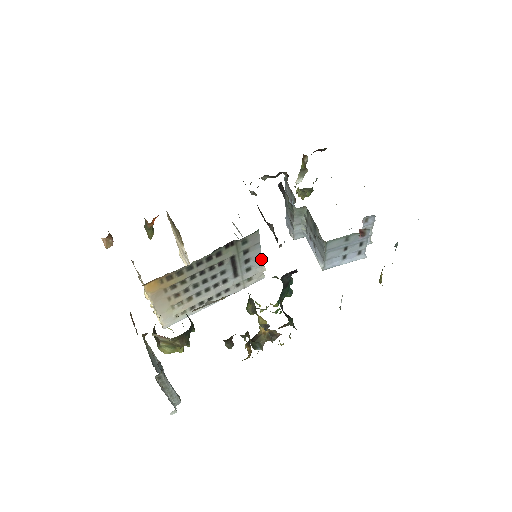
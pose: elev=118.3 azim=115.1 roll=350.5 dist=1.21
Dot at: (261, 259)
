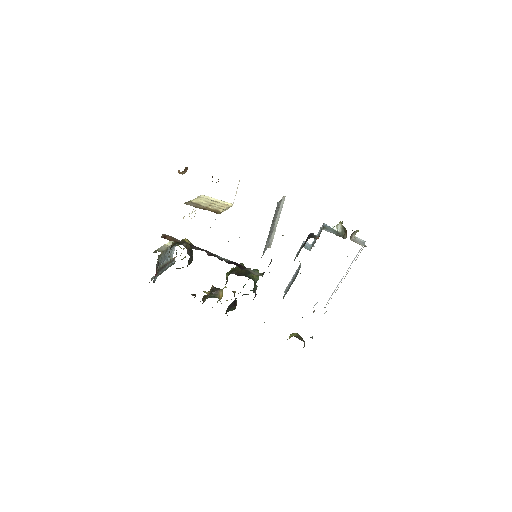
Dot at: occluded
